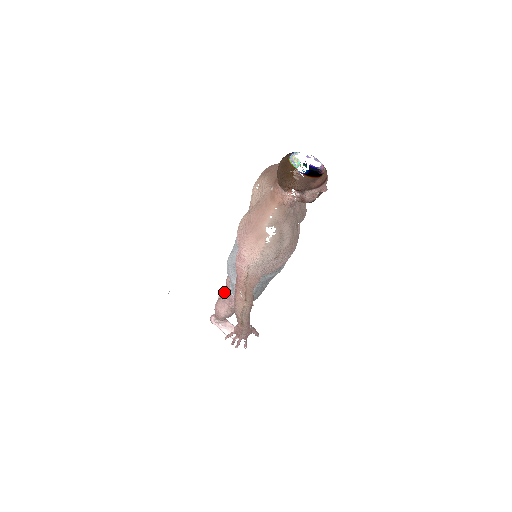
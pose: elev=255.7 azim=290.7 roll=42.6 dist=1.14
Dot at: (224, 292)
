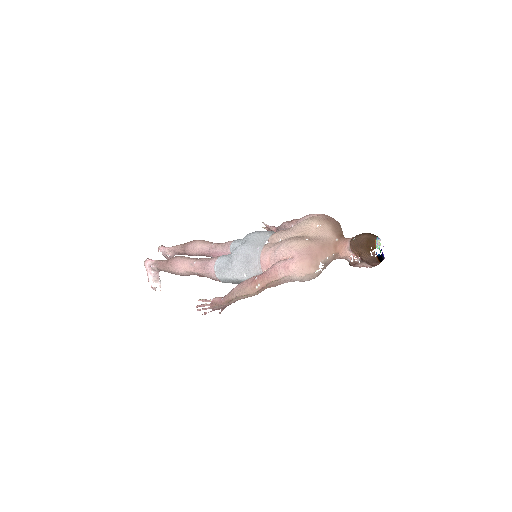
Dot at: (172, 248)
